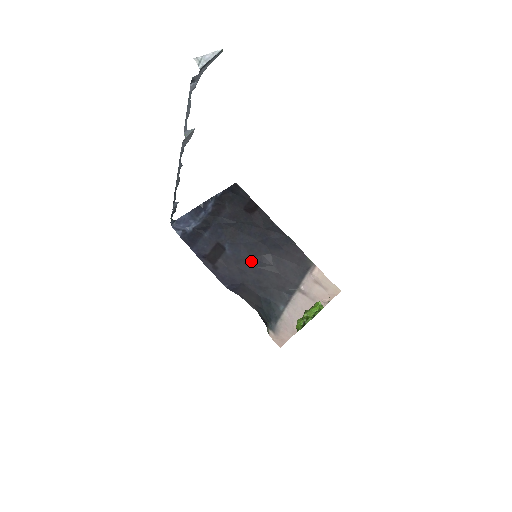
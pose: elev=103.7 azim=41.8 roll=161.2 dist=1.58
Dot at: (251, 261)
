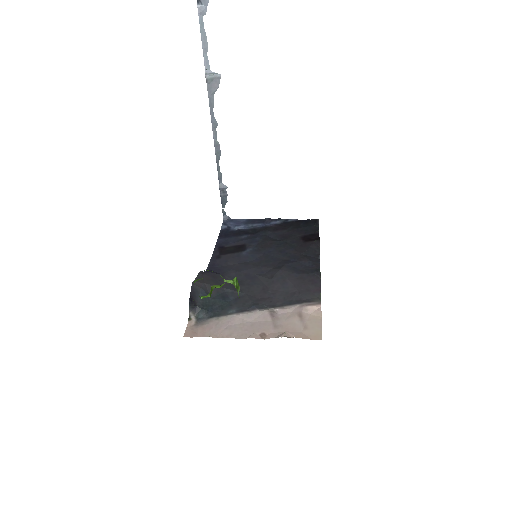
Dot at: (255, 267)
